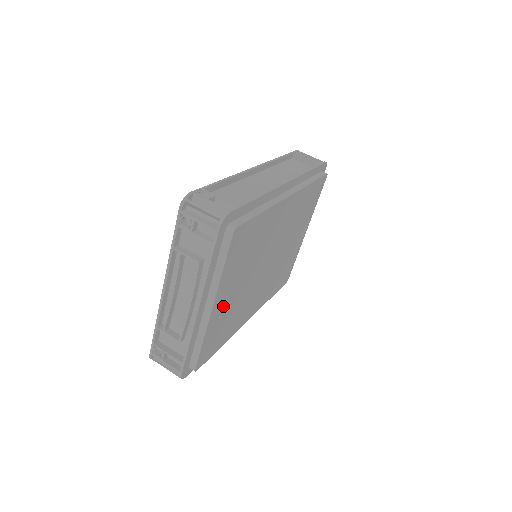
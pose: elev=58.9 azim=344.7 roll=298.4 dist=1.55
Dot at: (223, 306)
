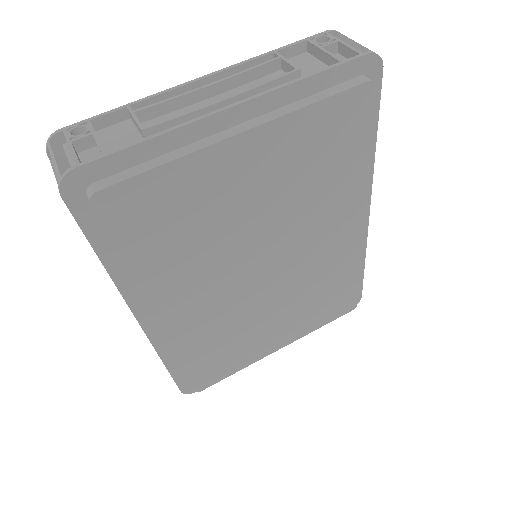
Dot at: (231, 176)
